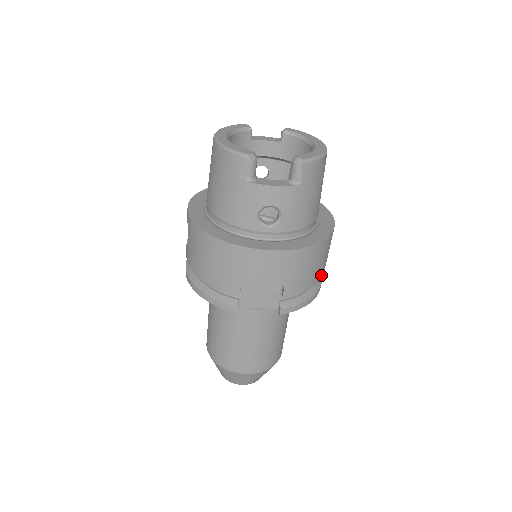
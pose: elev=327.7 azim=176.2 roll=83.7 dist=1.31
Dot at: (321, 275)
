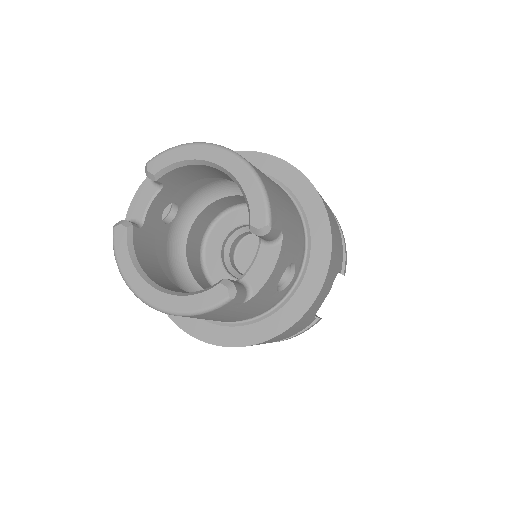
Dot at: occluded
